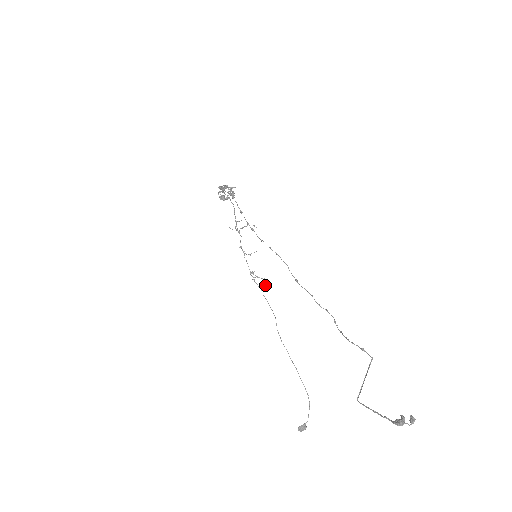
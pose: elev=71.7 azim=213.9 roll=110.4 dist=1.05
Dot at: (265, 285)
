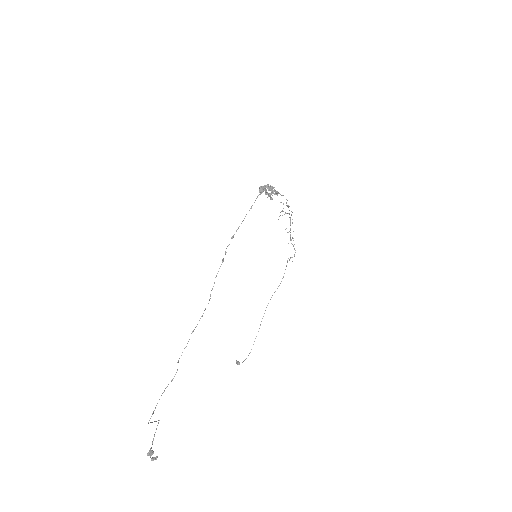
Dot at: (291, 257)
